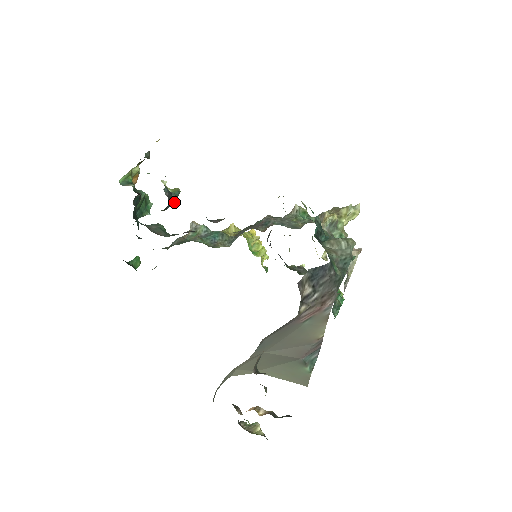
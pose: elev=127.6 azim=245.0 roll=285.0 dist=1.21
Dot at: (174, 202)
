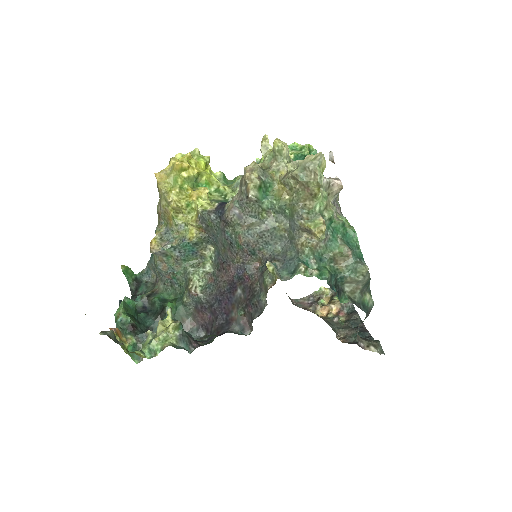
Dot at: occluded
